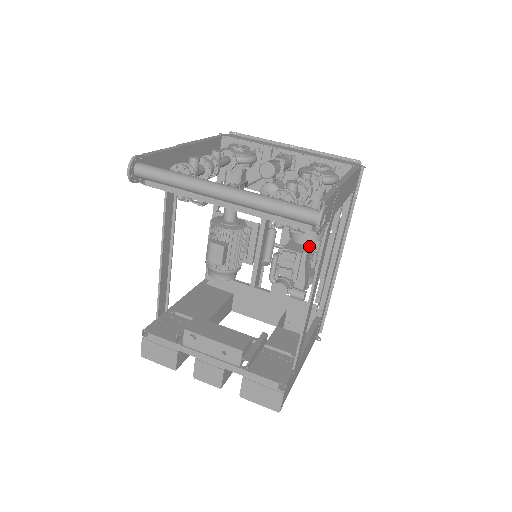
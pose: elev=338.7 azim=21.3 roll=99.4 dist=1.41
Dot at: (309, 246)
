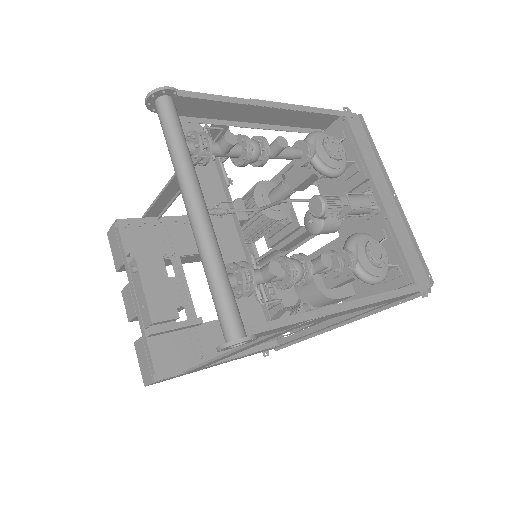
Dot at: occluded
